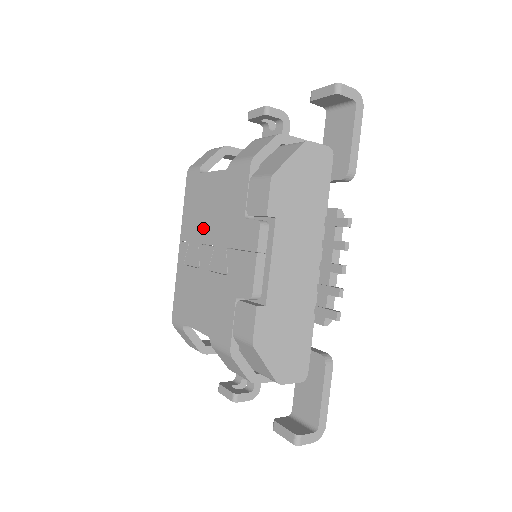
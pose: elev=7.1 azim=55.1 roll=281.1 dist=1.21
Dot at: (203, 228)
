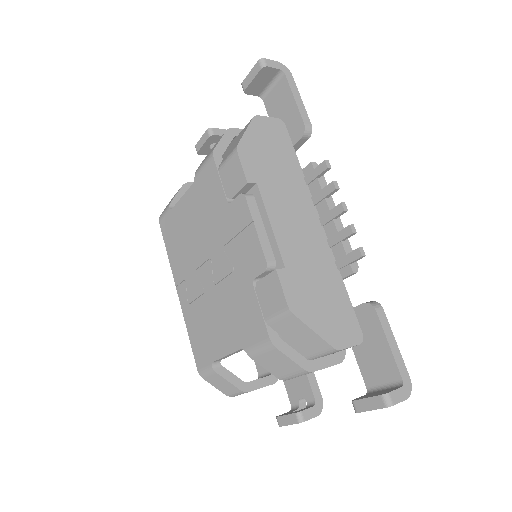
Dot at: (193, 253)
